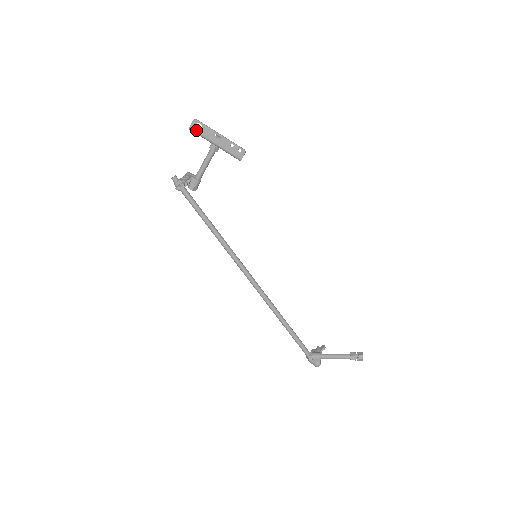
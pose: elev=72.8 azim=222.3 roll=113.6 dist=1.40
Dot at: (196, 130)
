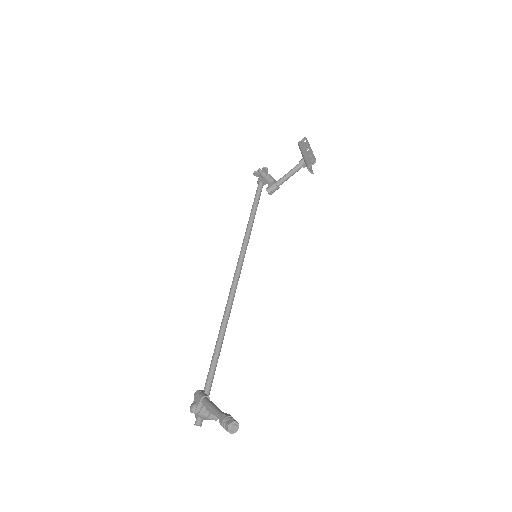
Dot at: (300, 144)
